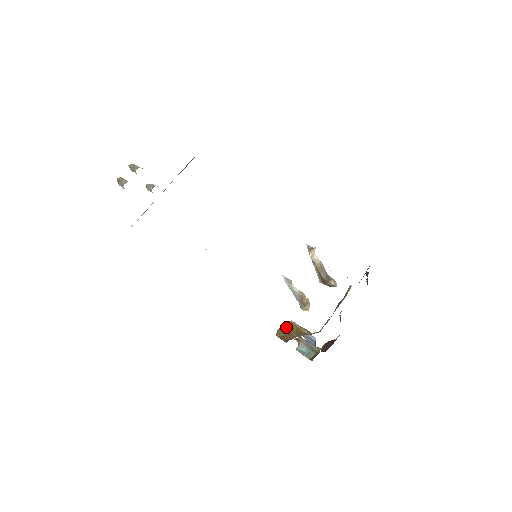
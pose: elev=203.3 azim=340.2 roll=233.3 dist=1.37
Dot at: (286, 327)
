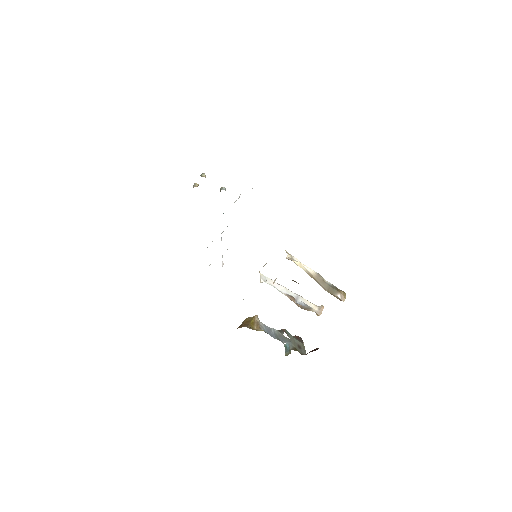
Dot at: (249, 319)
